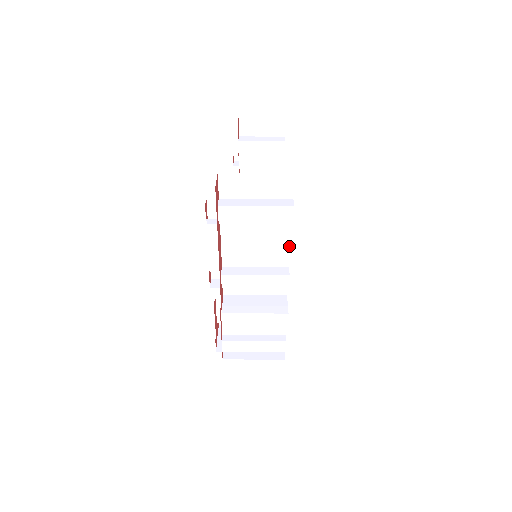
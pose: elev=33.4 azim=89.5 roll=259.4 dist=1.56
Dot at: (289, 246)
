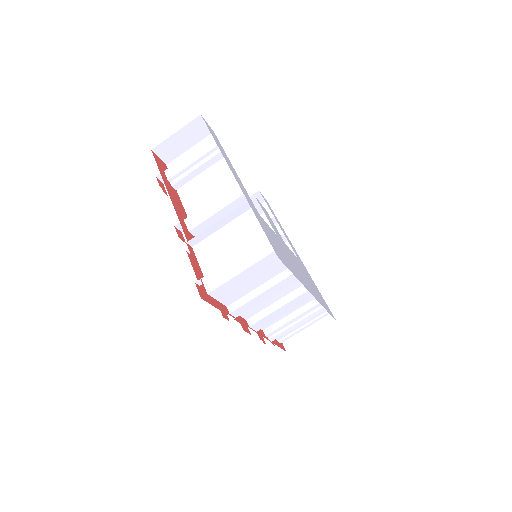
Dot at: (237, 175)
